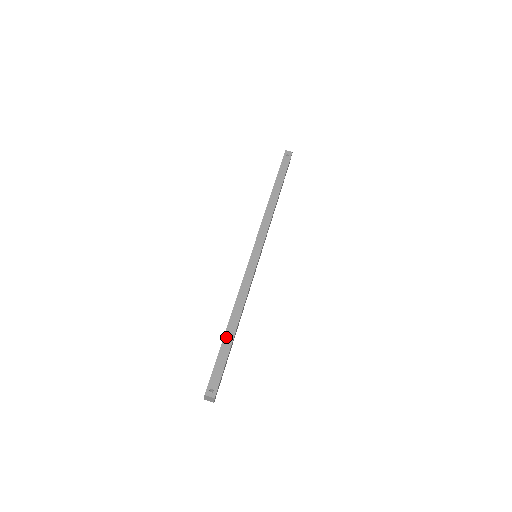
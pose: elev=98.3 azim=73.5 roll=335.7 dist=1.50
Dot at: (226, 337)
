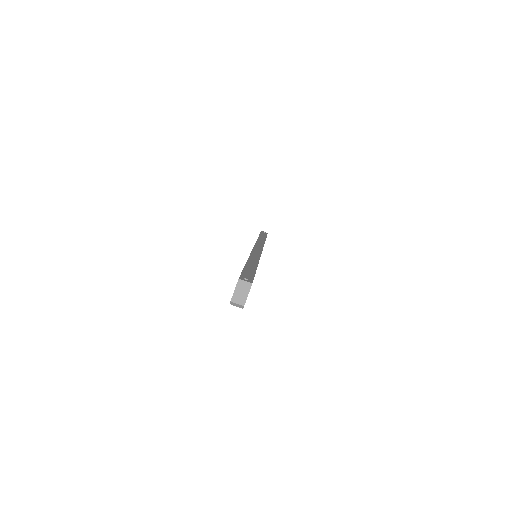
Dot at: (248, 264)
